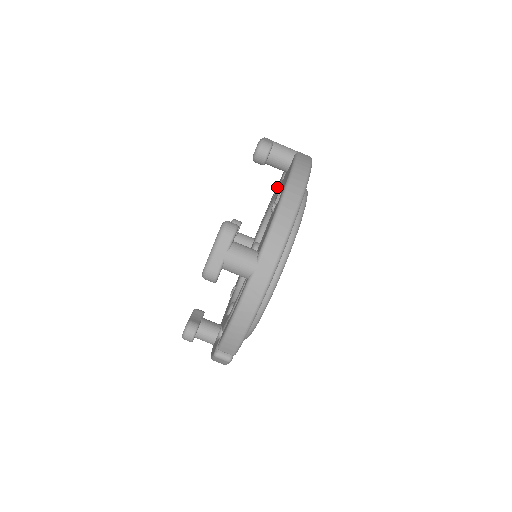
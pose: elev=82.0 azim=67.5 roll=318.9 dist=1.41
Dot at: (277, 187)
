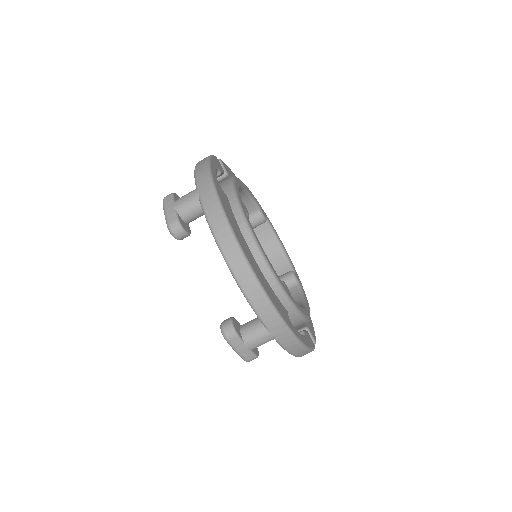
Dot at: occluded
